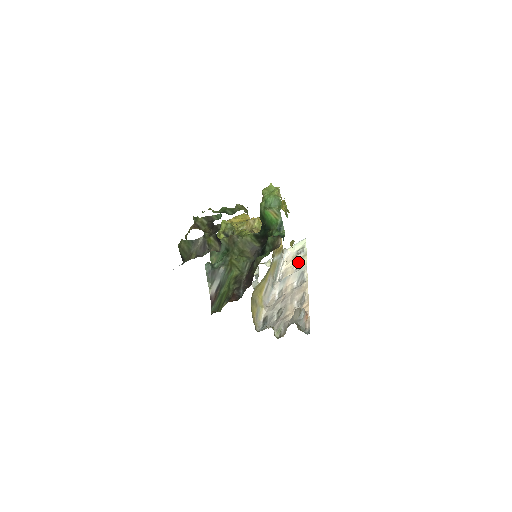
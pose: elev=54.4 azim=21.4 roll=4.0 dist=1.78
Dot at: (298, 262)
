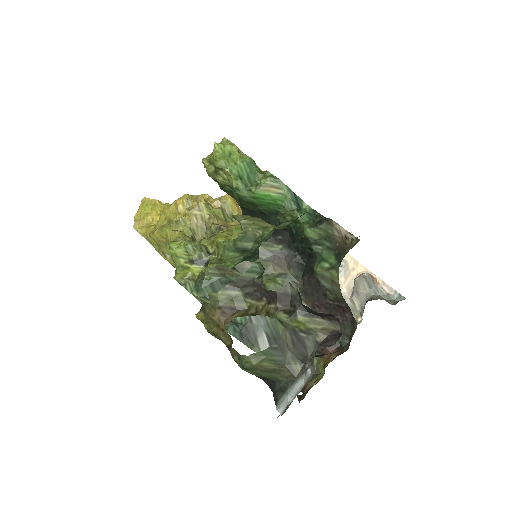
Dot at: occluded
